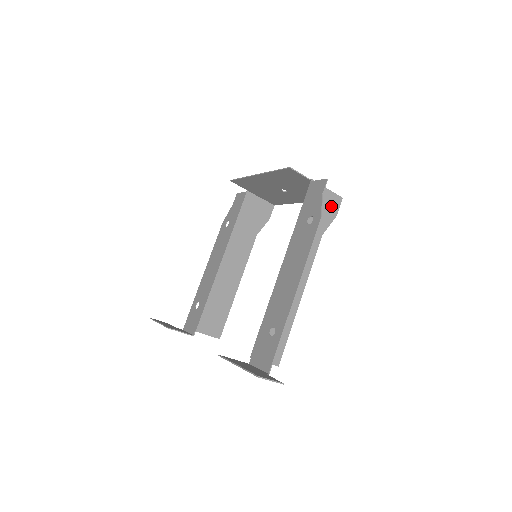
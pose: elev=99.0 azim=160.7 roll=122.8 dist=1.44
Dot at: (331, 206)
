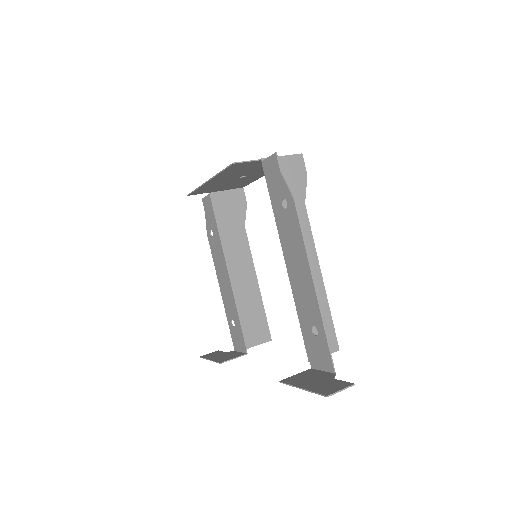
Dot at: (296, 170)
